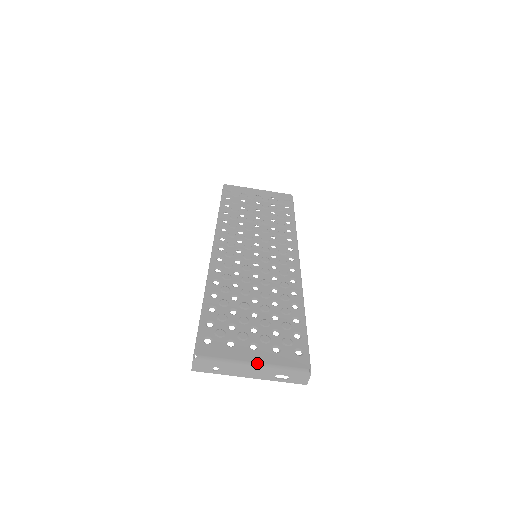
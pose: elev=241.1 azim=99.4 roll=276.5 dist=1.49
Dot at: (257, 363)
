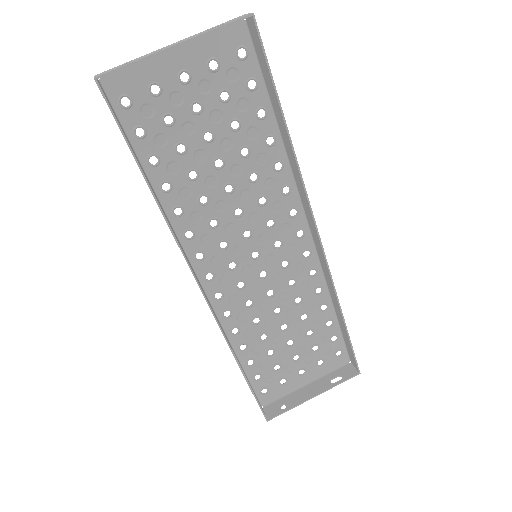
Dot at: occluded
